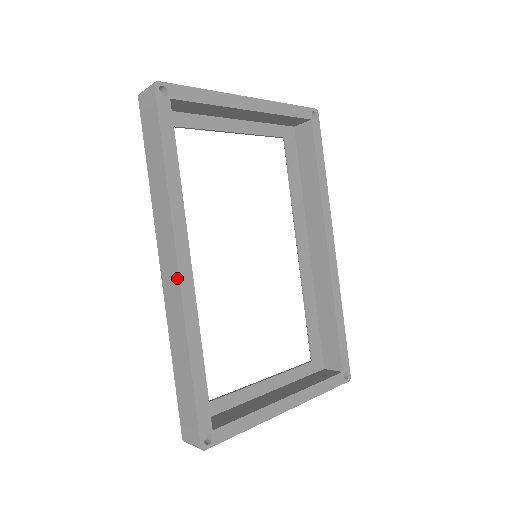
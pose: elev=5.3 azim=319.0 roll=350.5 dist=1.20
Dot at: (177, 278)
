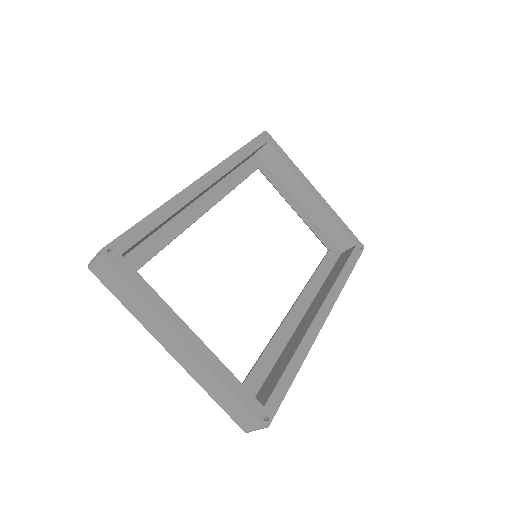
Dot at: (196, 180)
